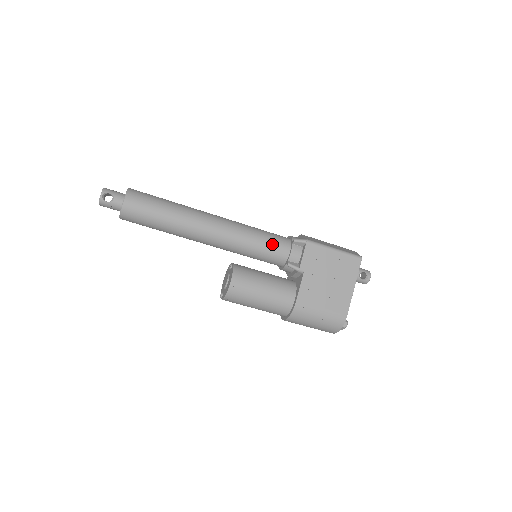
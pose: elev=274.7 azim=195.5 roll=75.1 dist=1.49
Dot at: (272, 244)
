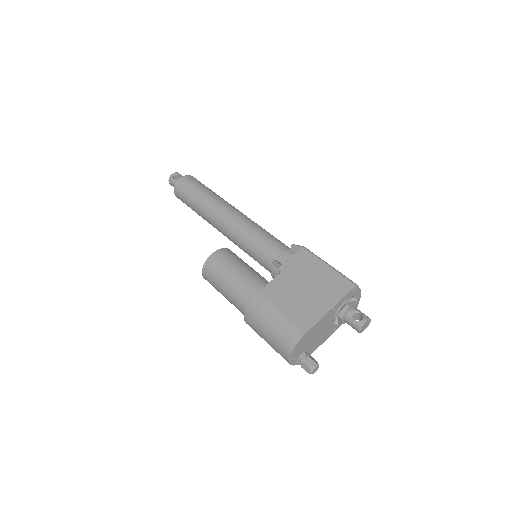
Dot at: (271, 242)
